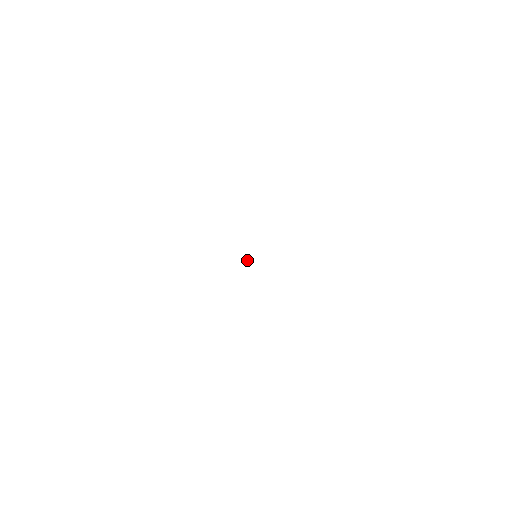
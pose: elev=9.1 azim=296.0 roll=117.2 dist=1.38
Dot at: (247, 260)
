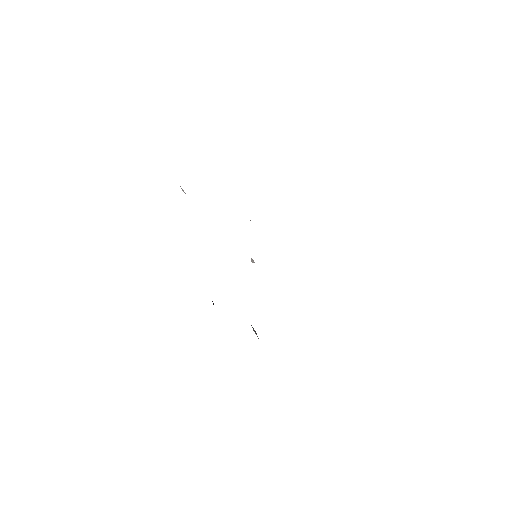
Dot at: (251, 261)
